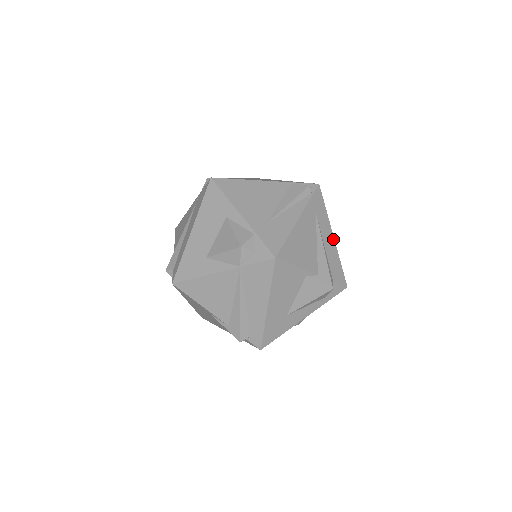
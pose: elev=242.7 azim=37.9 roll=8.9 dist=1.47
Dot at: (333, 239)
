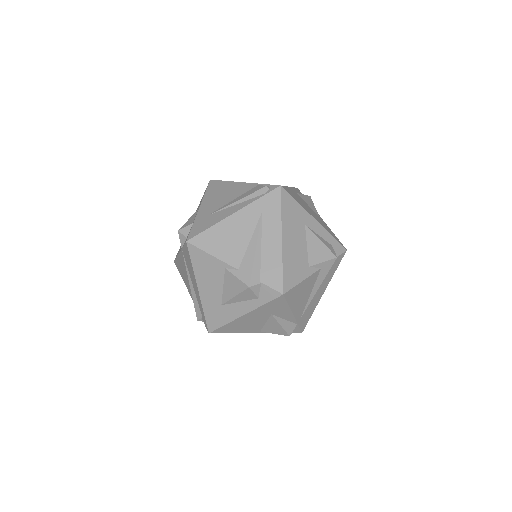
Dot at: (280, 242)
